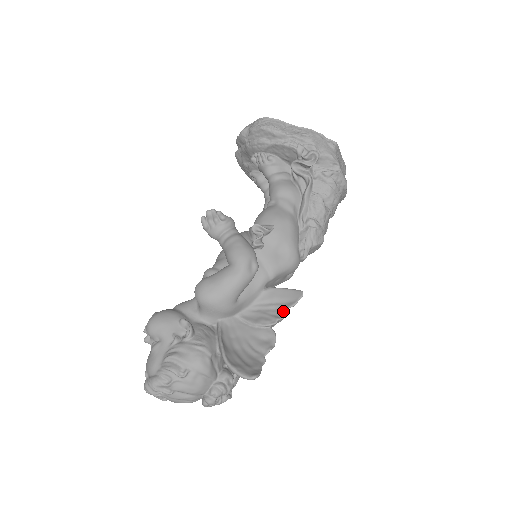
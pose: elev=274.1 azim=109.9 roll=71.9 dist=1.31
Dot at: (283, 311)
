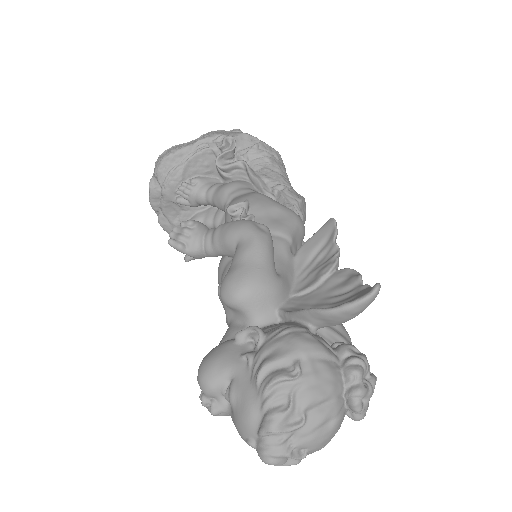
Dot at: (332, 247)
